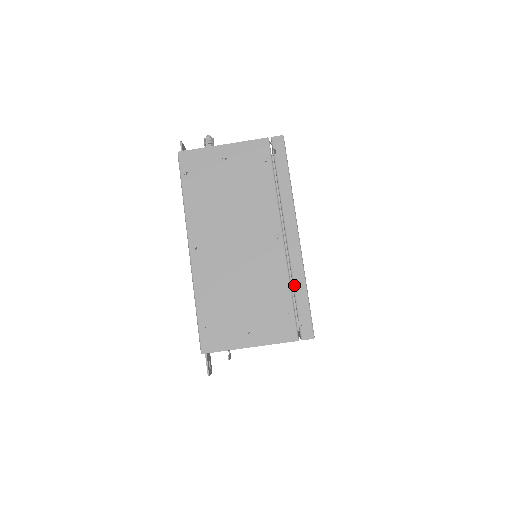
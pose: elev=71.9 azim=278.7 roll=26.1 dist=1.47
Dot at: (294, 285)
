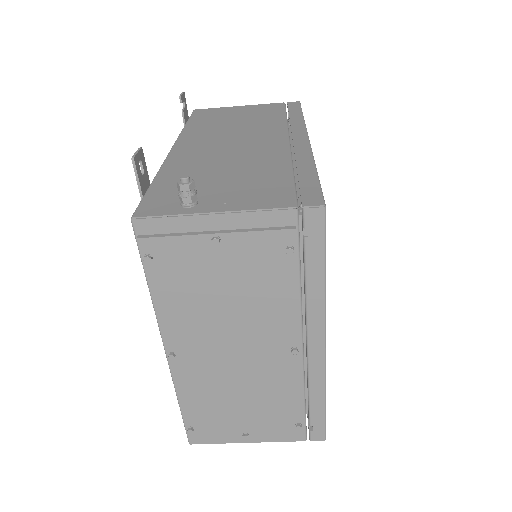
Dot at: (310, 396)
